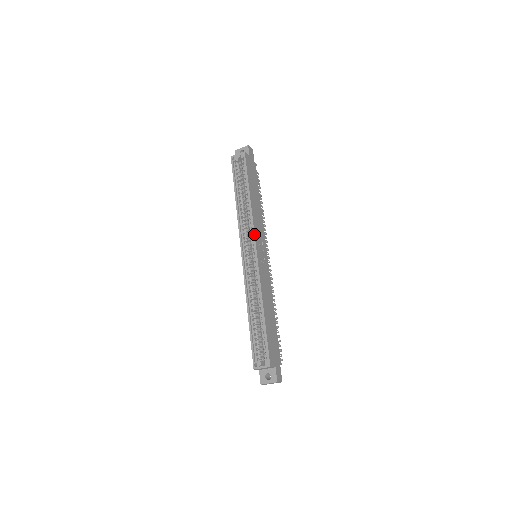
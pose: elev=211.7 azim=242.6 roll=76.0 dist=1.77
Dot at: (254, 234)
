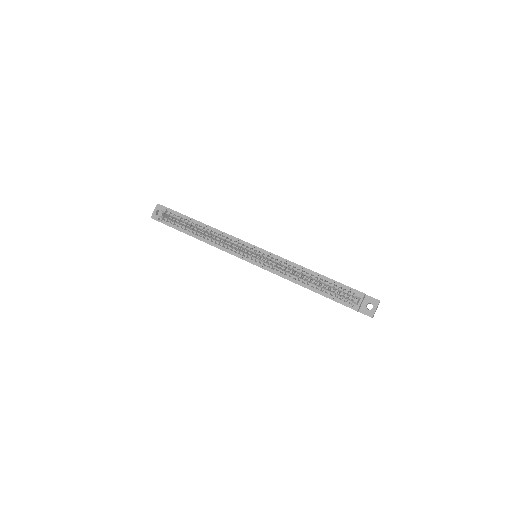
Dot at: (239, 239)
